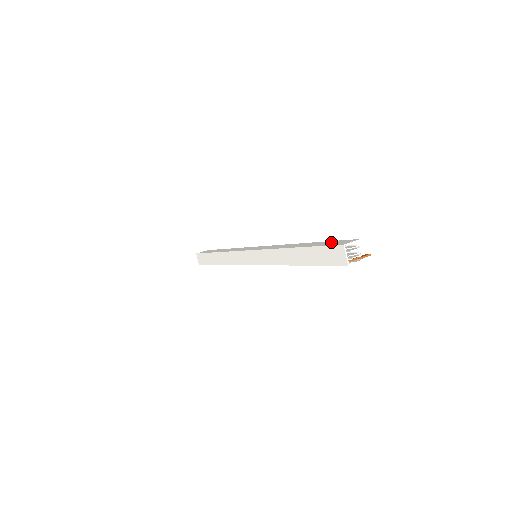
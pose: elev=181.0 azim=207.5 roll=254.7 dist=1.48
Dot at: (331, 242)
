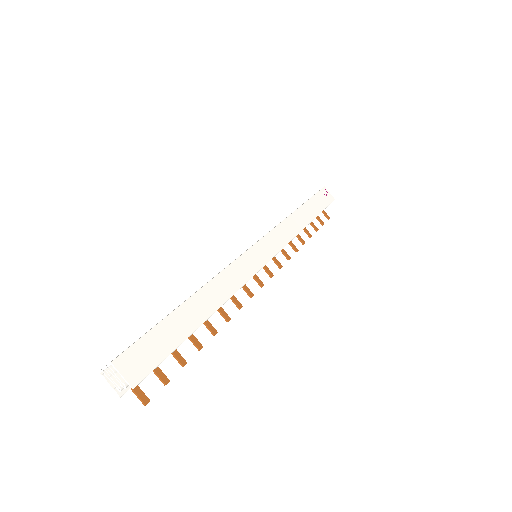
Dot at: (161, 346)
